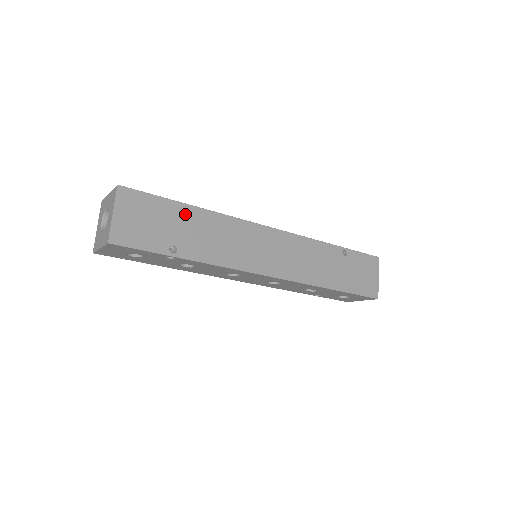
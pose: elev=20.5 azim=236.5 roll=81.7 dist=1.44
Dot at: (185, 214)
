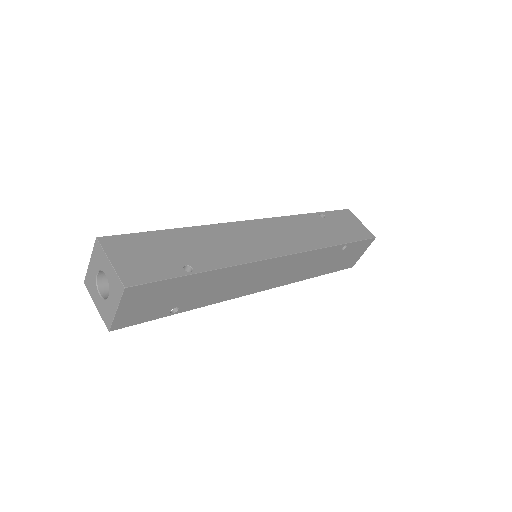
Dot at: (195, 281)
